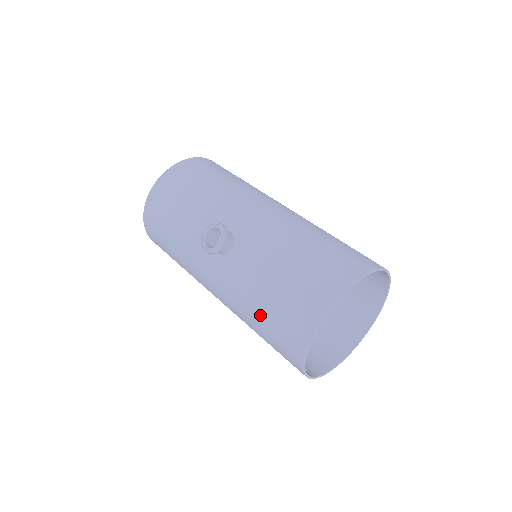
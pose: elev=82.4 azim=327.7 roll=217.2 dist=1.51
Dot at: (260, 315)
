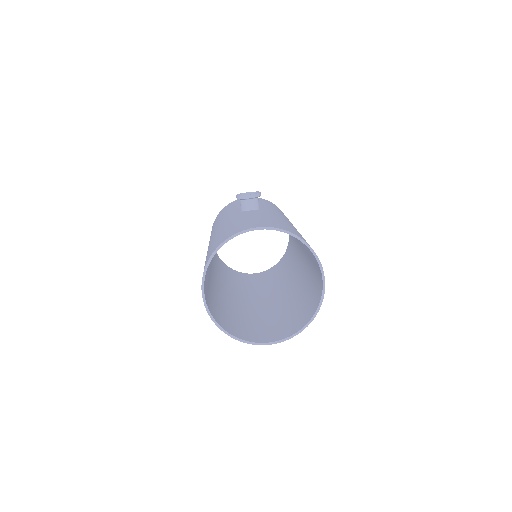
Dot at: (223, 231)
